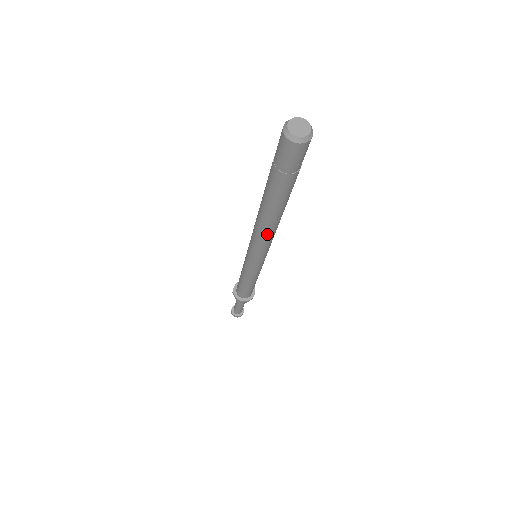
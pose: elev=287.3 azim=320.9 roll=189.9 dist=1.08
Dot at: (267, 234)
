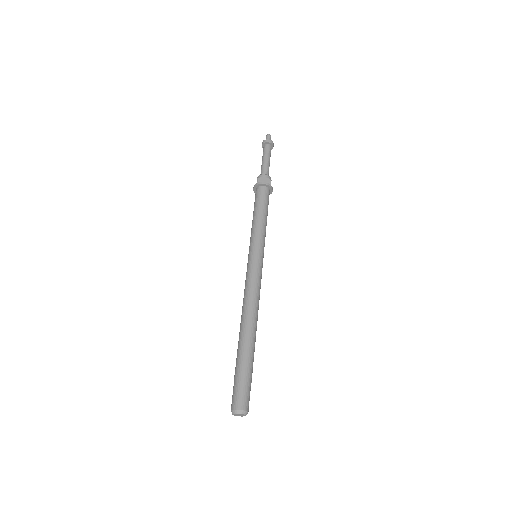
Dot at: occluded
